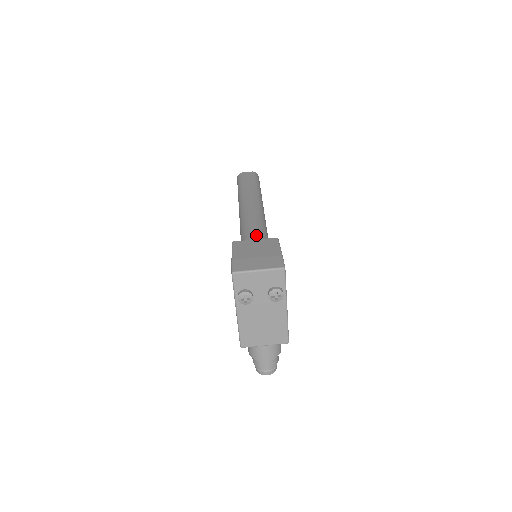
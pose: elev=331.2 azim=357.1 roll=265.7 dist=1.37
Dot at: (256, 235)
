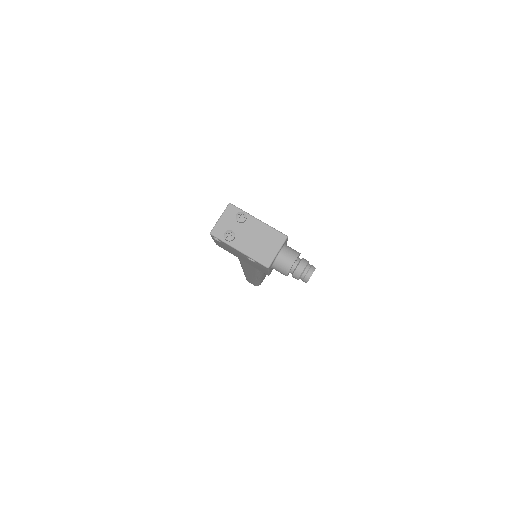
Dot at: occluded
